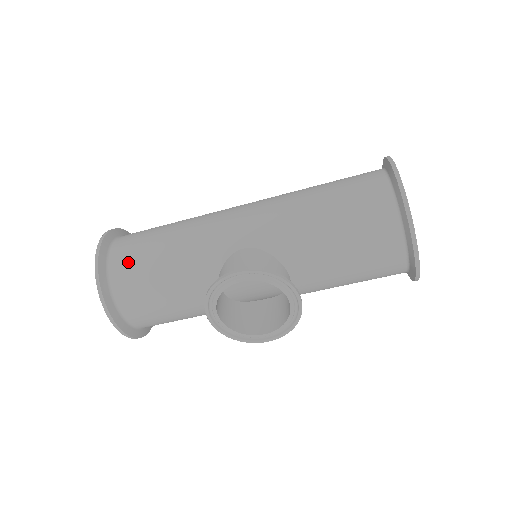
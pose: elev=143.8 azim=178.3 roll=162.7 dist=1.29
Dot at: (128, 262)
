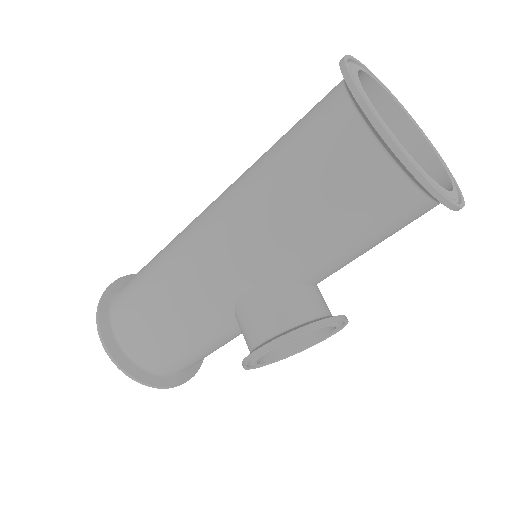
Dot at: (143, 347)
